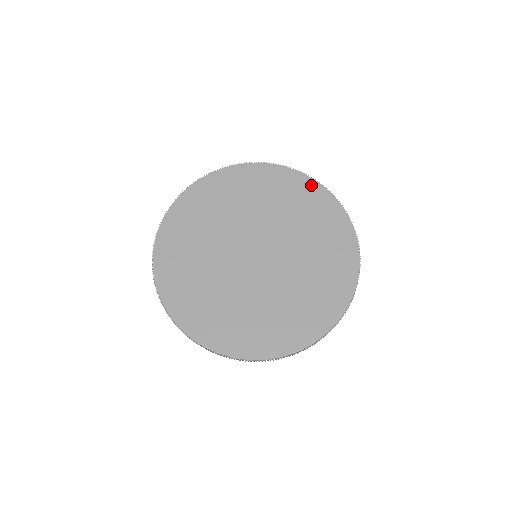
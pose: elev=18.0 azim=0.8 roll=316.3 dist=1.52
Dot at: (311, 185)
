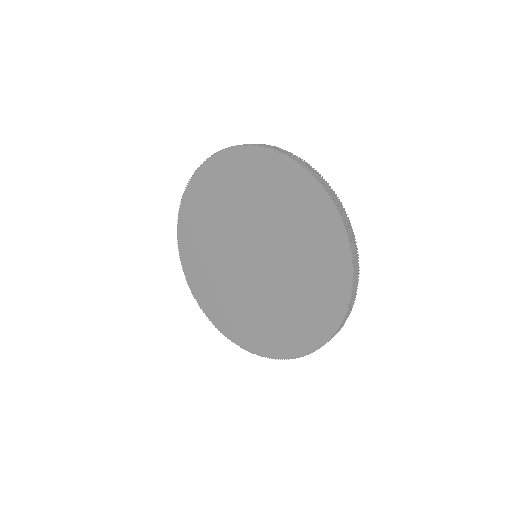
Dot at: (344, 284)
